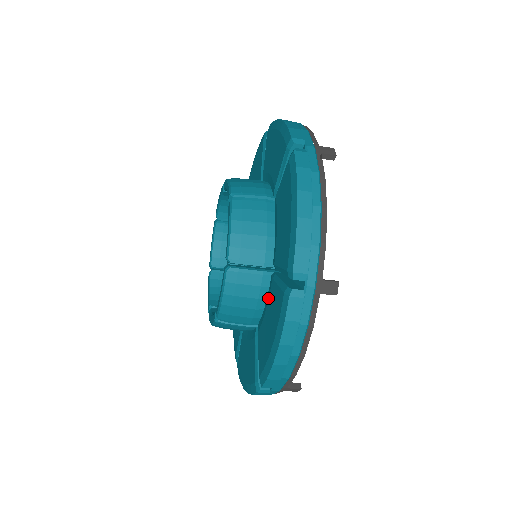
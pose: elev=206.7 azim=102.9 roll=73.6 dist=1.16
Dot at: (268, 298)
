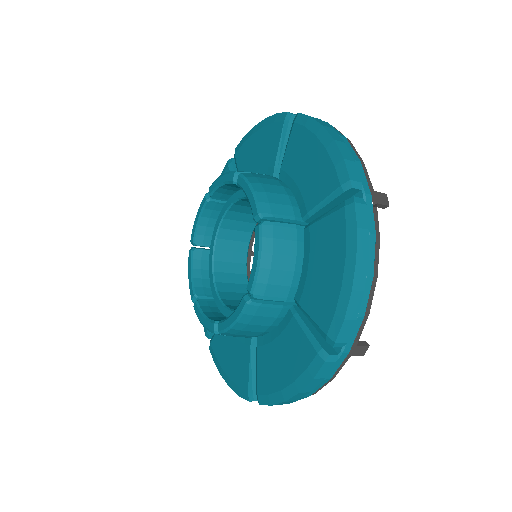
Dot at: (283, 330)
